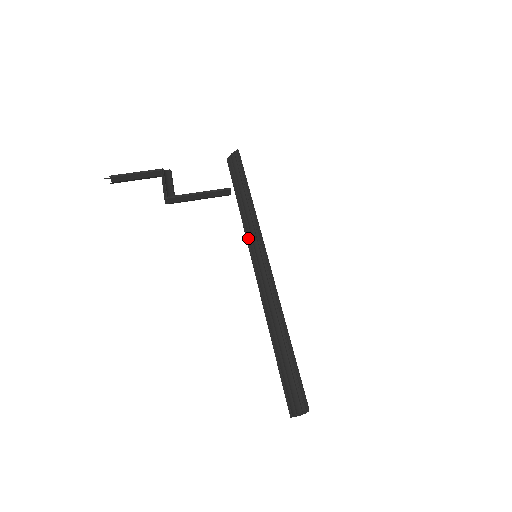
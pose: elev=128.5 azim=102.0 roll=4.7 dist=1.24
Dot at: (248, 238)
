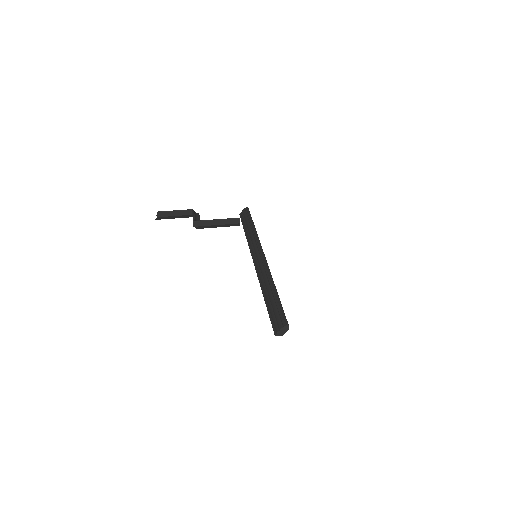
Dot at: (251, 249)
